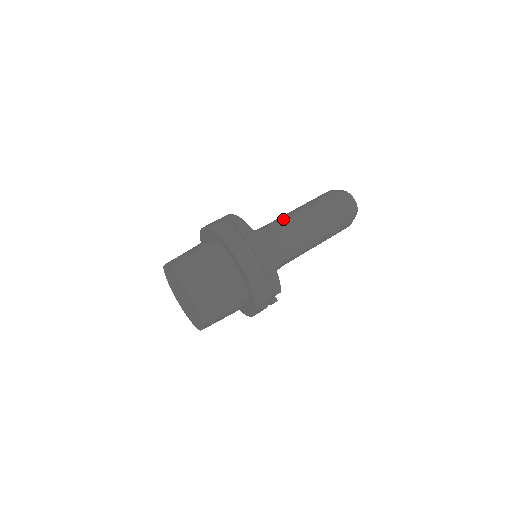
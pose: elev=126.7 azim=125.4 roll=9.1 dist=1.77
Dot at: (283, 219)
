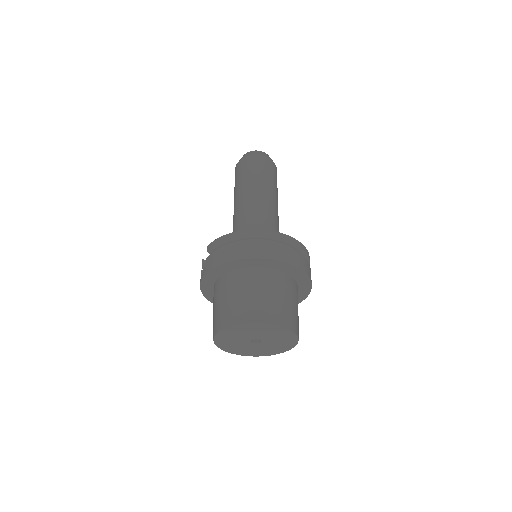
Dot at: (249, 208)
